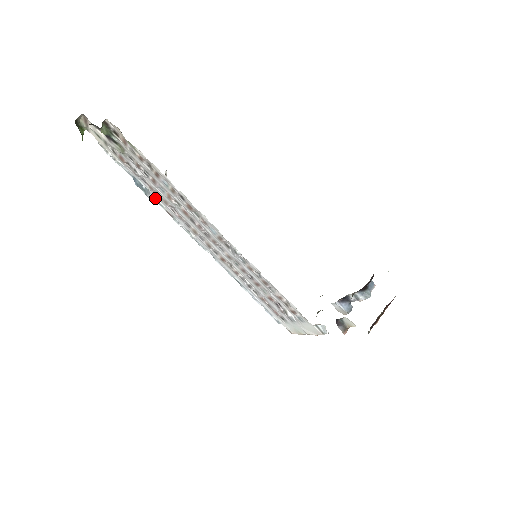
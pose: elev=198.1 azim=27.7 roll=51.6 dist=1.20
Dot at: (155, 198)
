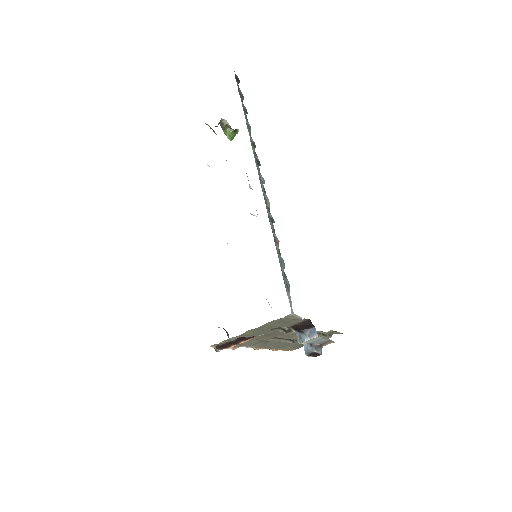
Dot at: (252, 189)
